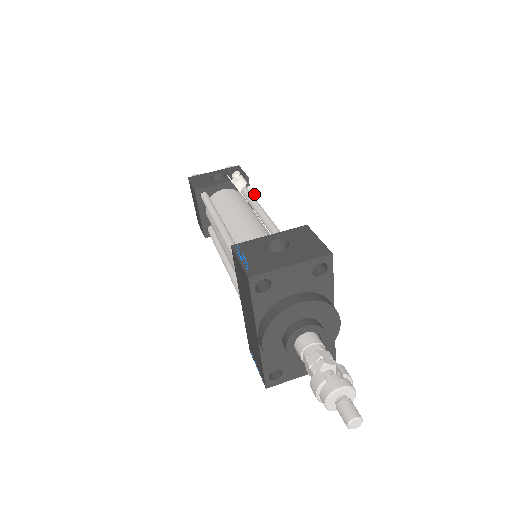
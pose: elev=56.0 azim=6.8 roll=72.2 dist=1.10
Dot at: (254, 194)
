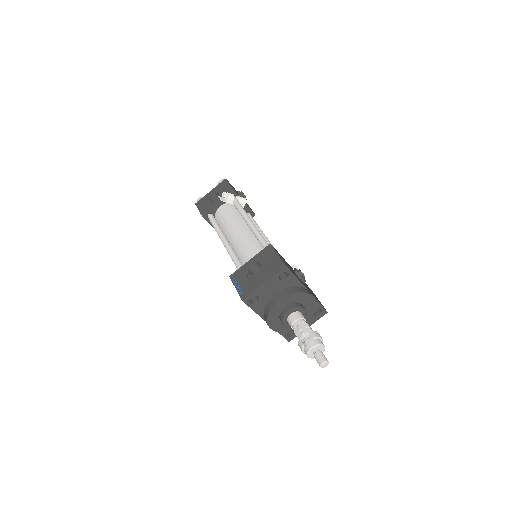
Dot at: (243, 200)
